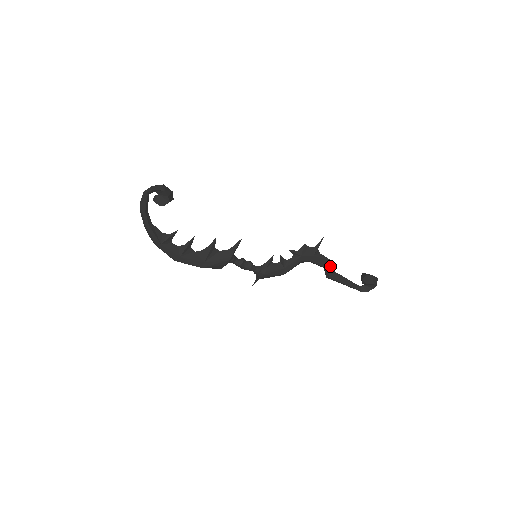
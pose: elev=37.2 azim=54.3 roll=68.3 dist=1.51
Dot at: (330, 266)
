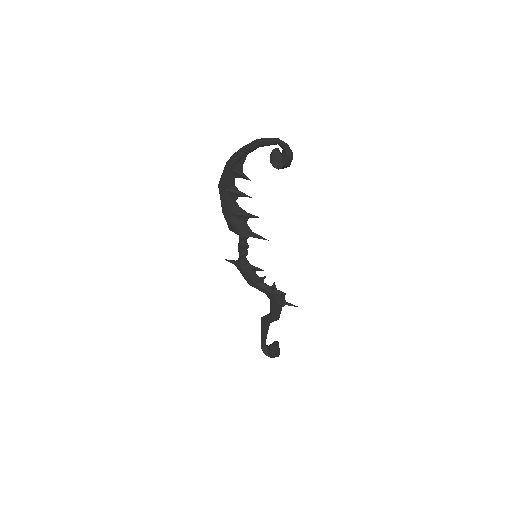
Dot at: (274, 319)
